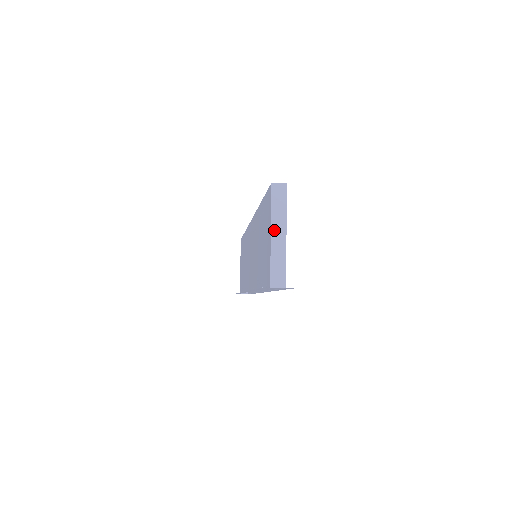
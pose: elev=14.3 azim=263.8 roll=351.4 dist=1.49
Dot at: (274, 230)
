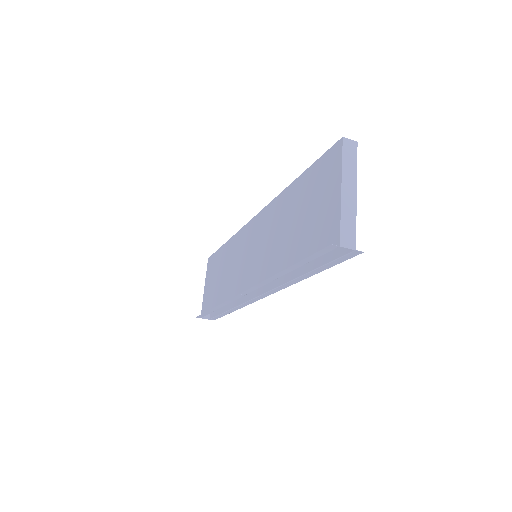
Dot at: (345, 185)
